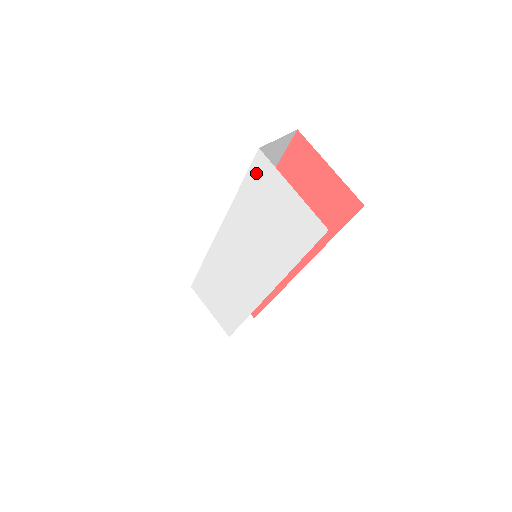
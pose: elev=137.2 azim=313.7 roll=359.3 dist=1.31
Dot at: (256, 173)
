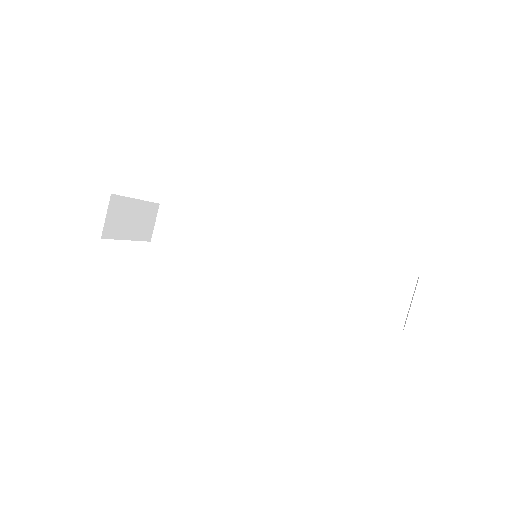
Dot at: occluded
